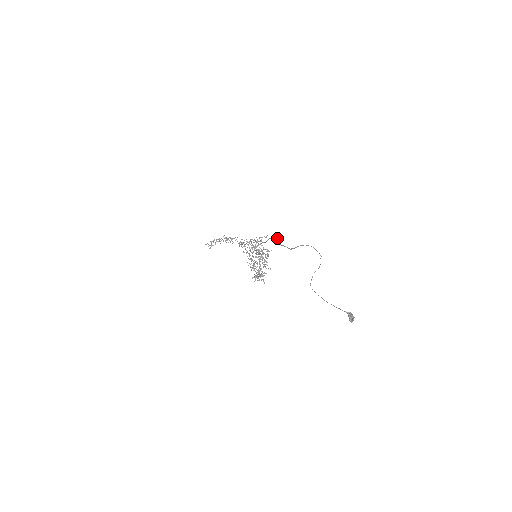
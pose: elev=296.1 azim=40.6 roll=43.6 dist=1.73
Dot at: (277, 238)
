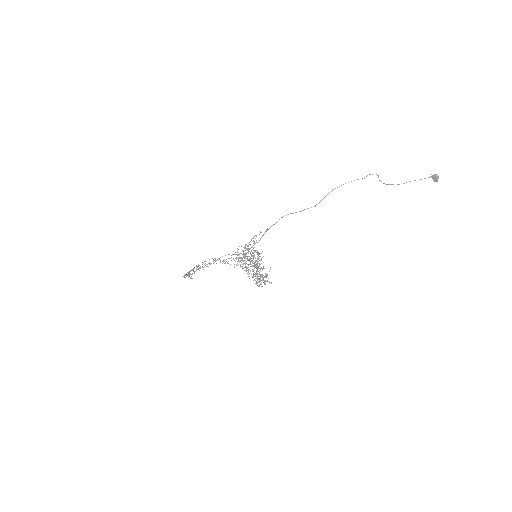
Dot at: (287, 214)
